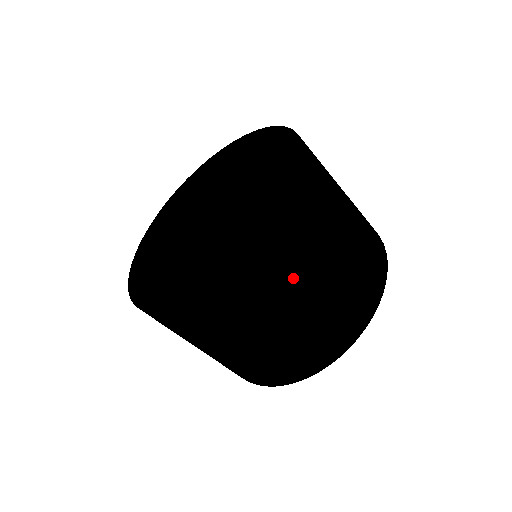
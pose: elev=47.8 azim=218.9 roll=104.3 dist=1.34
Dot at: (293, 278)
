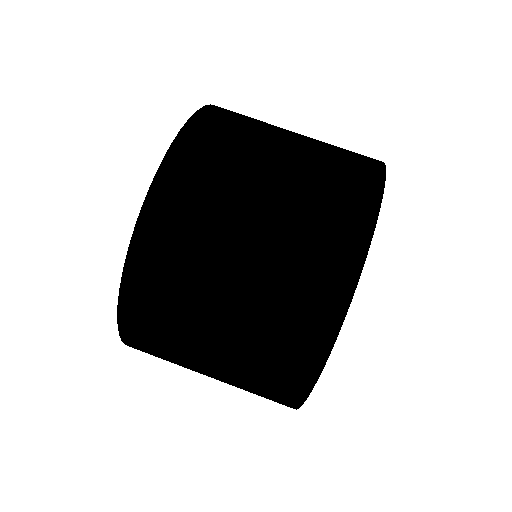
Dot at: (241, 152)
